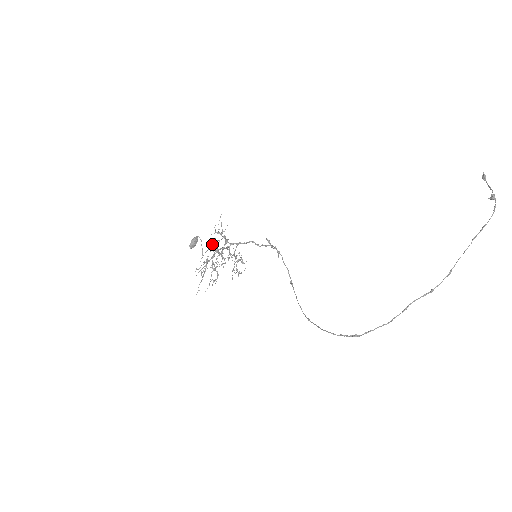
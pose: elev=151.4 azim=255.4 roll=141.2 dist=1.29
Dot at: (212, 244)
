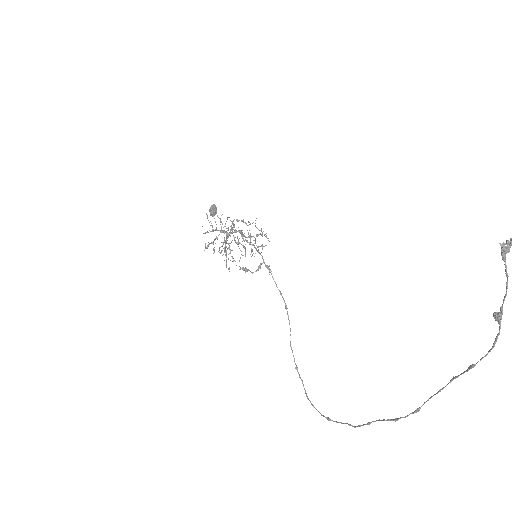
Dot at: occluded
